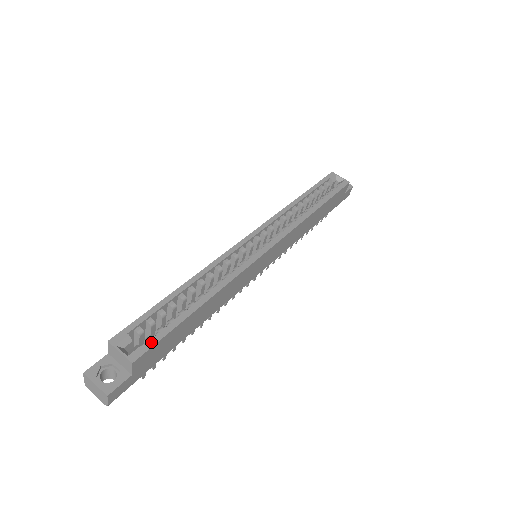
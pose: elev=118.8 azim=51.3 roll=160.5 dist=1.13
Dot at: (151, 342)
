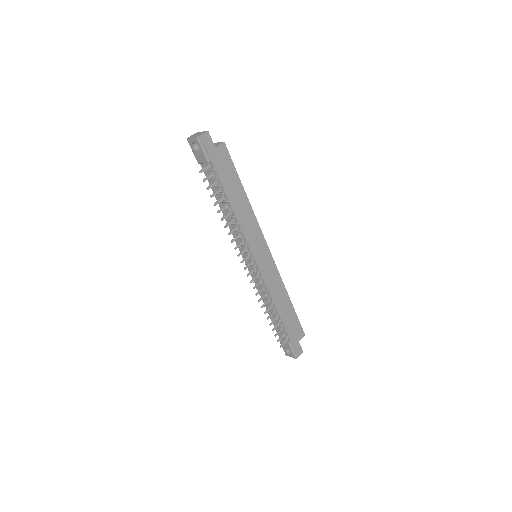
Dot at: (229, 157)
